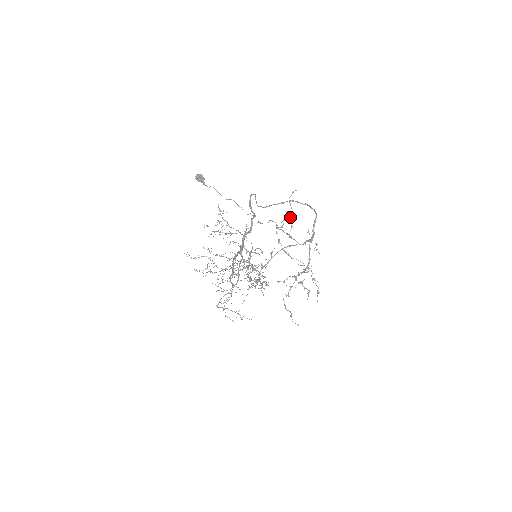
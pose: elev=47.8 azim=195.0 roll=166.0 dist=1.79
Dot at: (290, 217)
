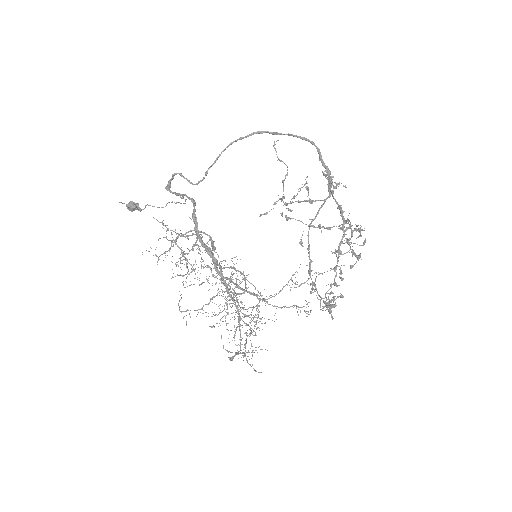
Dot at: (285, 175)
